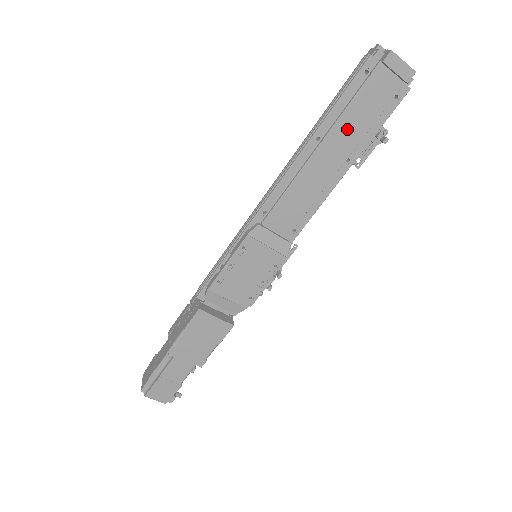
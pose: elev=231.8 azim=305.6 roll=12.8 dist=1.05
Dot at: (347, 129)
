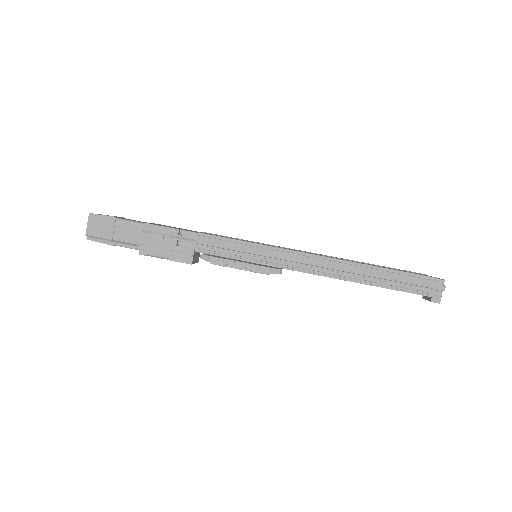
Dot at: occluded
